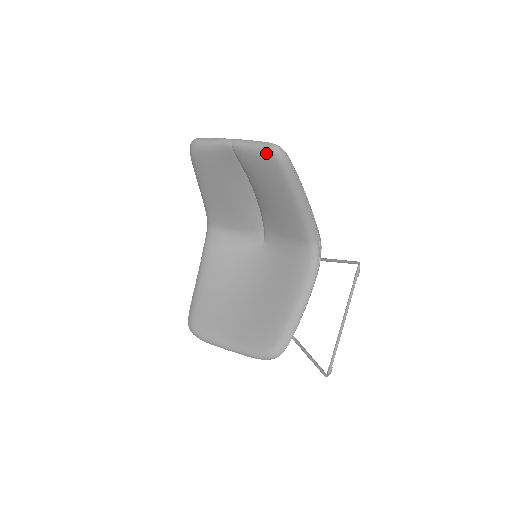
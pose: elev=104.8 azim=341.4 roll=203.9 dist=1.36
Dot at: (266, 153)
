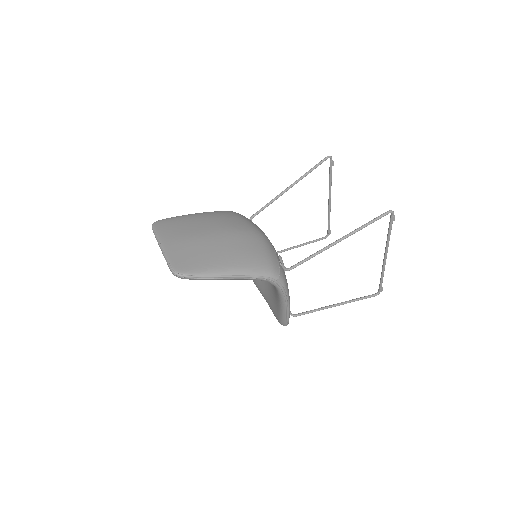
Dot at: occluded
